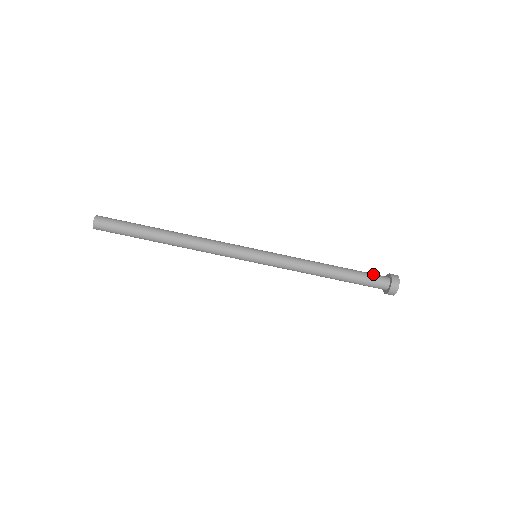
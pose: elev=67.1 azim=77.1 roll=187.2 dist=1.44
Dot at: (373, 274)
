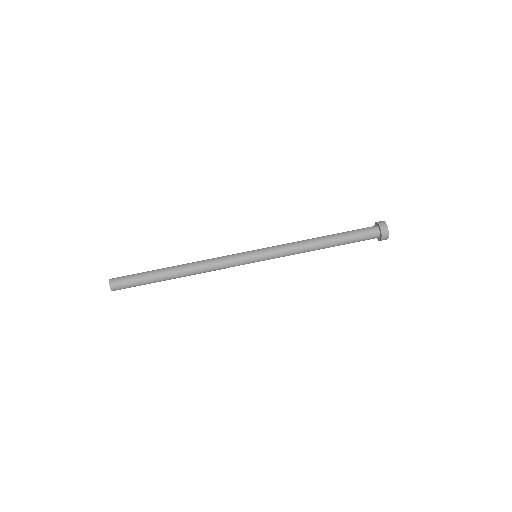
Dot at: occluded
